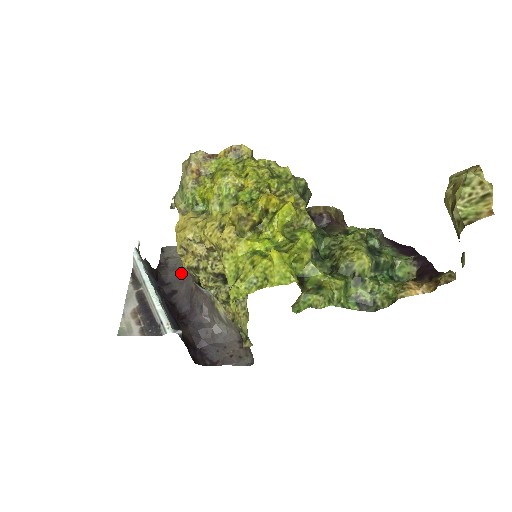
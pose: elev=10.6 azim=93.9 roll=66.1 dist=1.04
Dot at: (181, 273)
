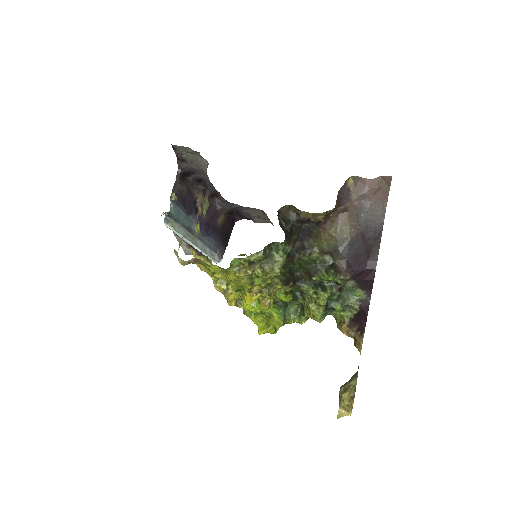
Dot at: (200, 170)
